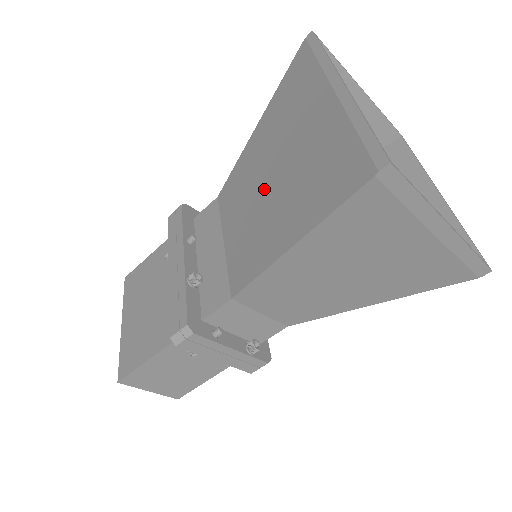
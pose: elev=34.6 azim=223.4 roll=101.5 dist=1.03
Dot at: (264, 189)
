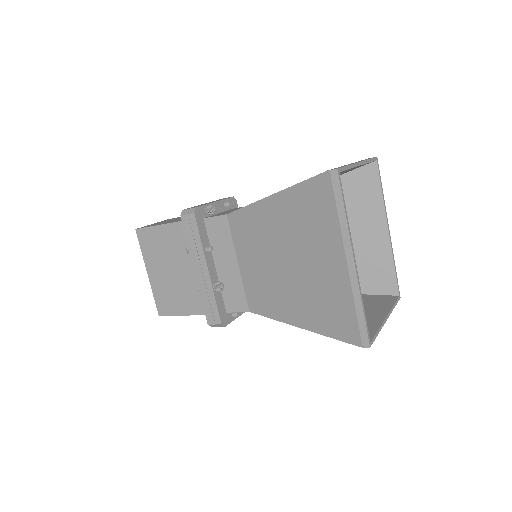
Dot at: (279, 265)
